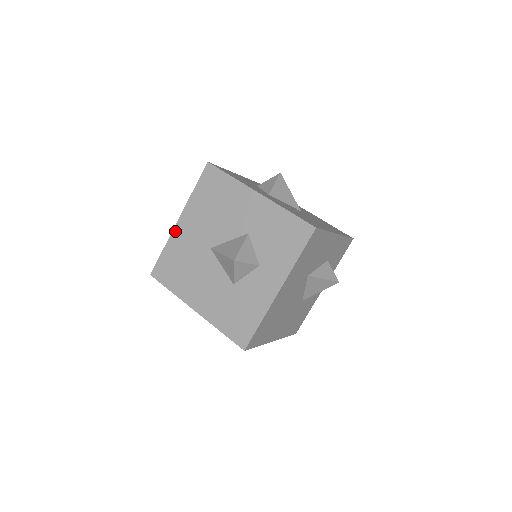
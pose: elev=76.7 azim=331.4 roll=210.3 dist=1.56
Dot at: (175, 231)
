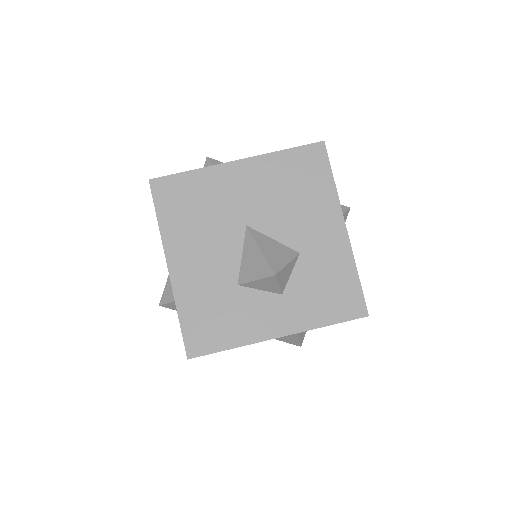
Dot at: (223, 167)
